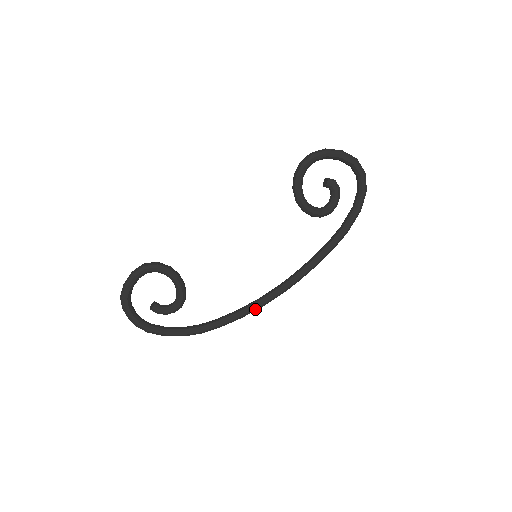
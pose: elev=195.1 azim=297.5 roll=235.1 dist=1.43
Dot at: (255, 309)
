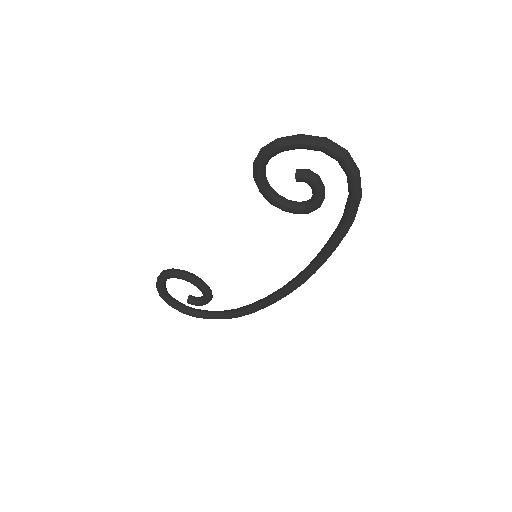
Dot at: (279, 299)
